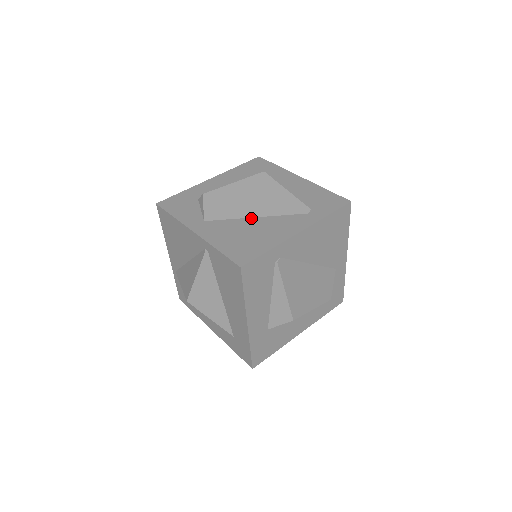
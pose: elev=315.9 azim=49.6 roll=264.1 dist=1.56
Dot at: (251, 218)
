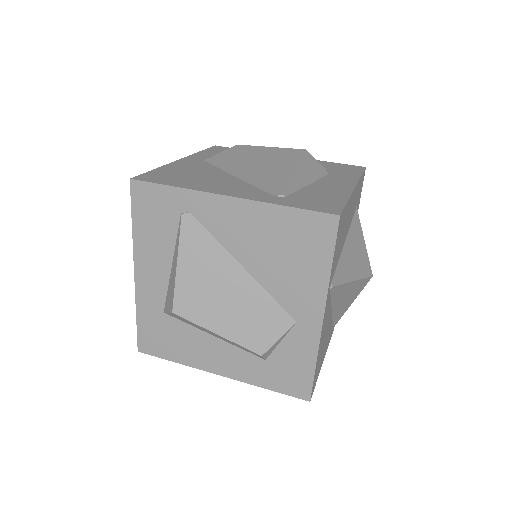
Dot at: (230, 174)
